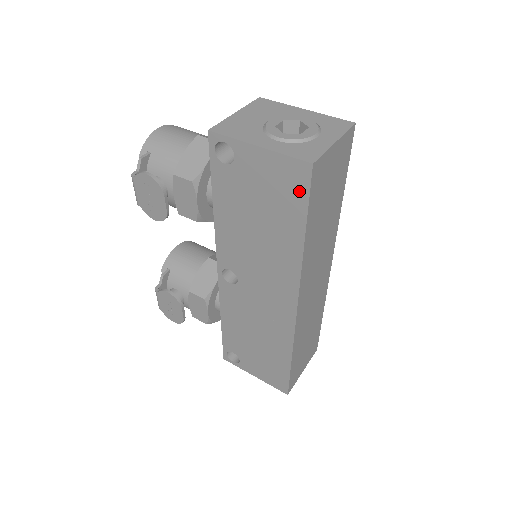
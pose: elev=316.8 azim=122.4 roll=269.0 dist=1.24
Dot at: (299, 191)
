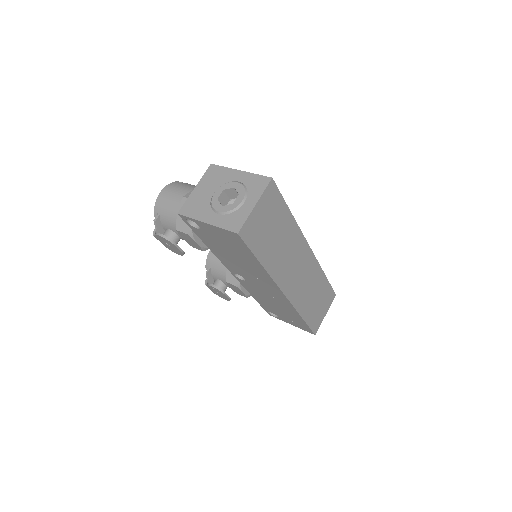
Dot at: (241, 244)
